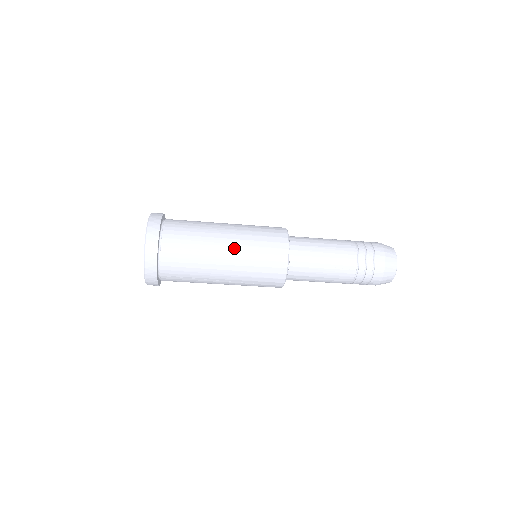
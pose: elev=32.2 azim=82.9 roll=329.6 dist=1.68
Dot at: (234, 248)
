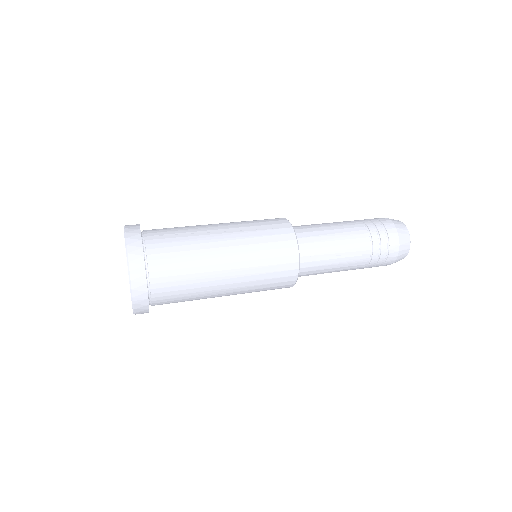
Dot at: occluded
